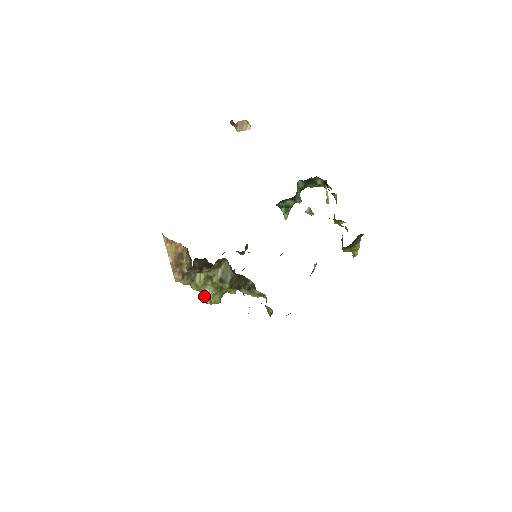
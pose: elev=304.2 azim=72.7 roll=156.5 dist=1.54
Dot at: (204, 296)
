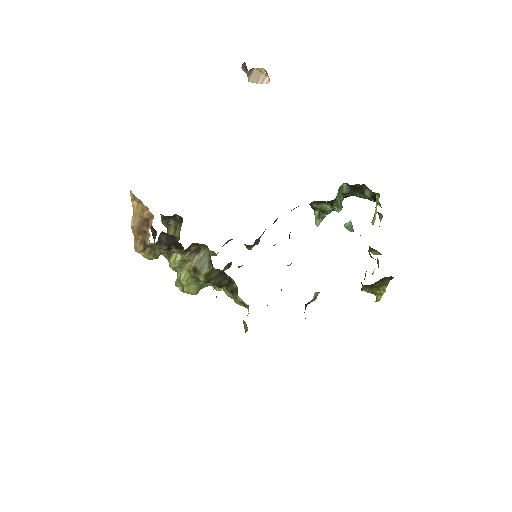
Dot at: (178, 280)
